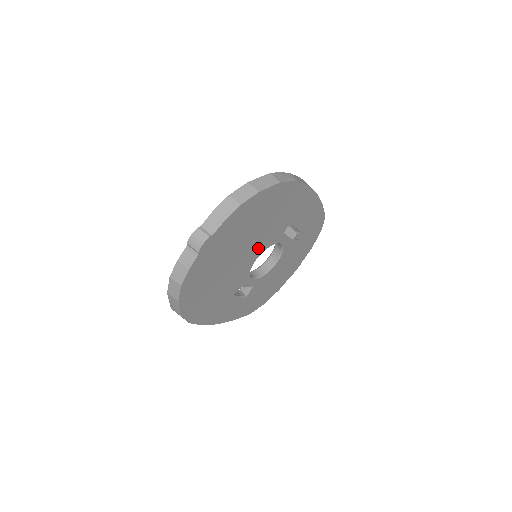
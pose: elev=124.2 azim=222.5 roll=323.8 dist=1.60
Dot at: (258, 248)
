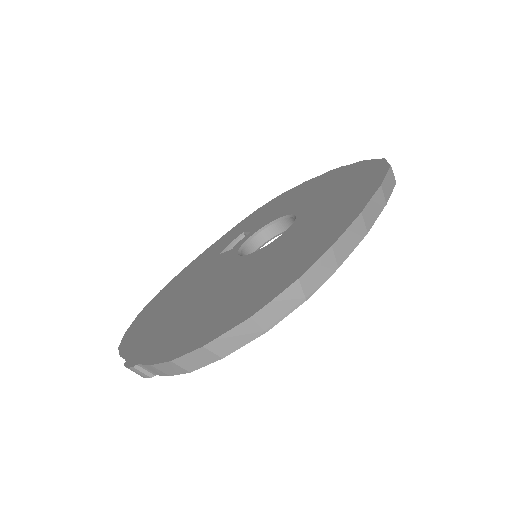
Dot at: occluded
